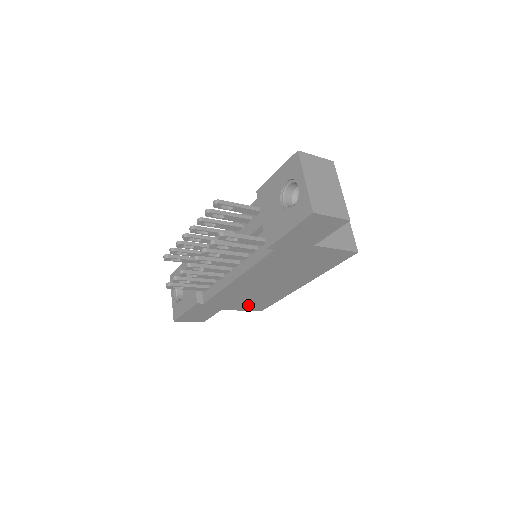
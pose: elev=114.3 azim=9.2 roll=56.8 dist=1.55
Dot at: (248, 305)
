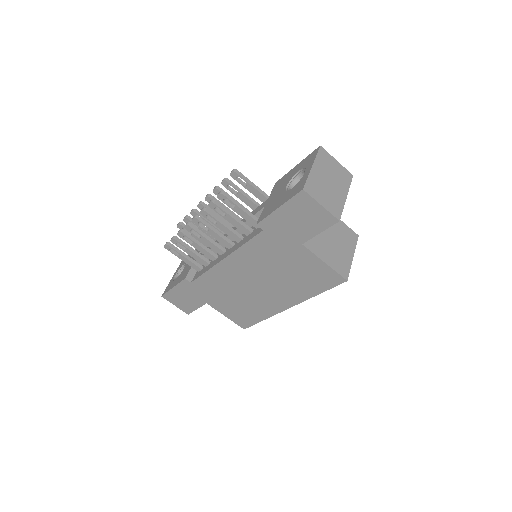
Dot at: (232, 311)
